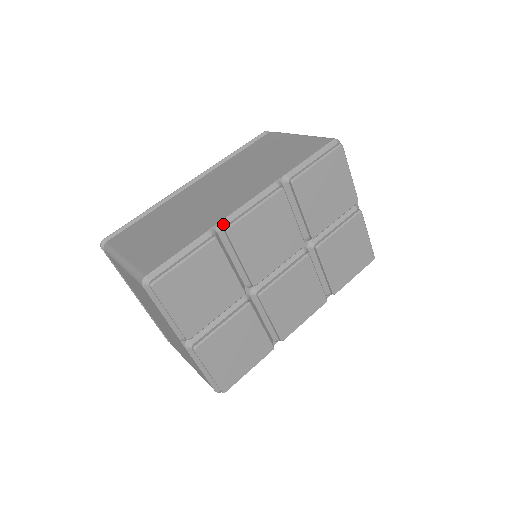
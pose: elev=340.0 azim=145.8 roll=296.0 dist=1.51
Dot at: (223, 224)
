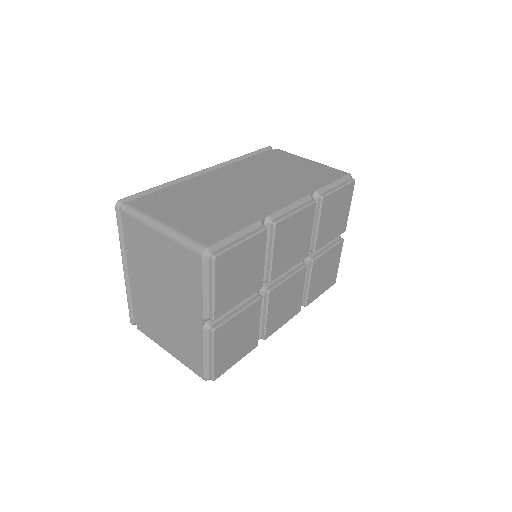
Dot at: (271, 218)
